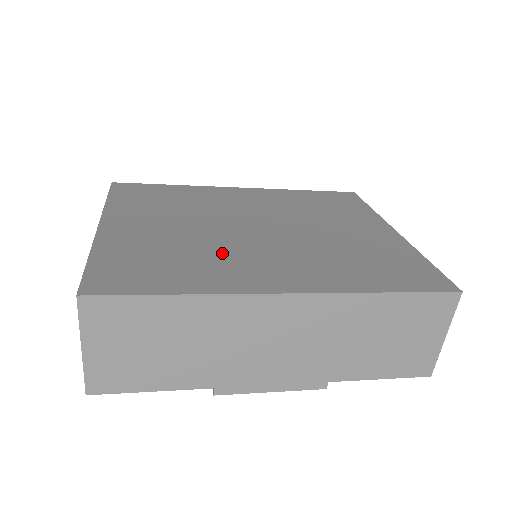
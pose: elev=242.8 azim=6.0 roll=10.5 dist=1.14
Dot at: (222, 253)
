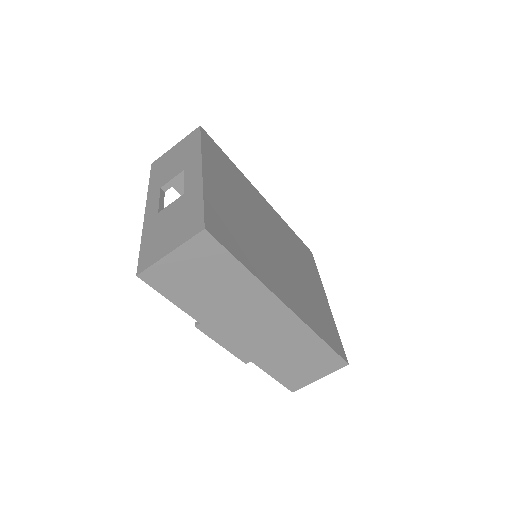
Dot at: (261, 251)
